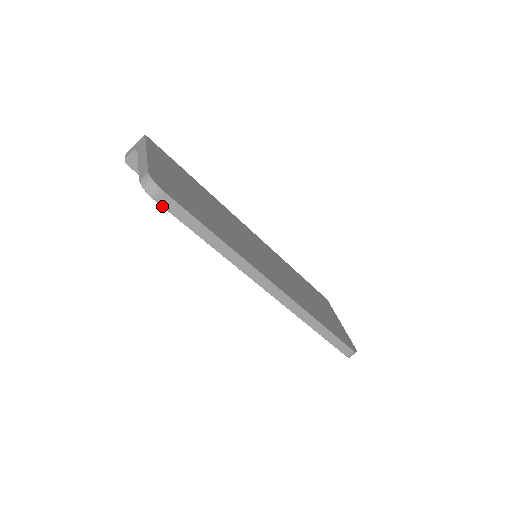
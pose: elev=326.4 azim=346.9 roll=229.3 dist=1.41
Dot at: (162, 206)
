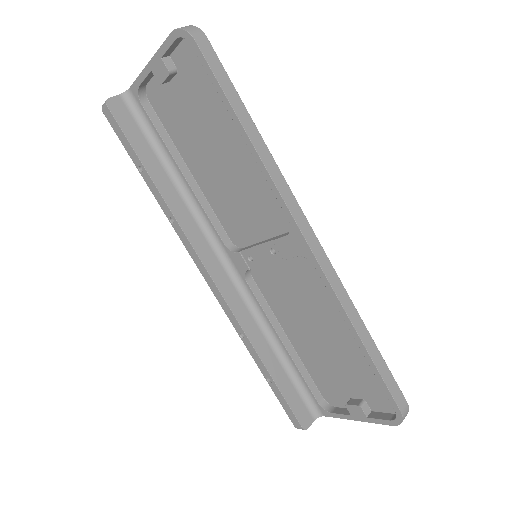
Dot at: (202, 53)
